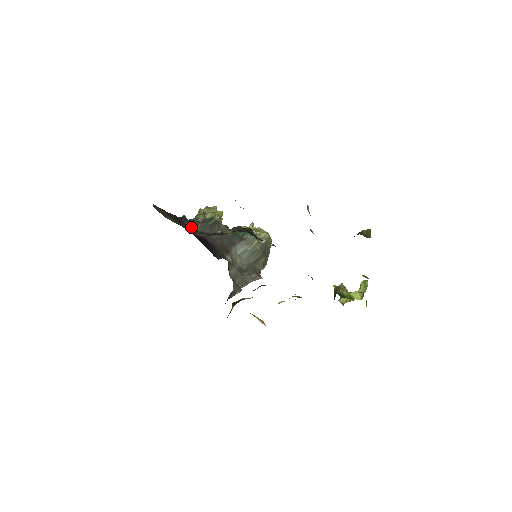
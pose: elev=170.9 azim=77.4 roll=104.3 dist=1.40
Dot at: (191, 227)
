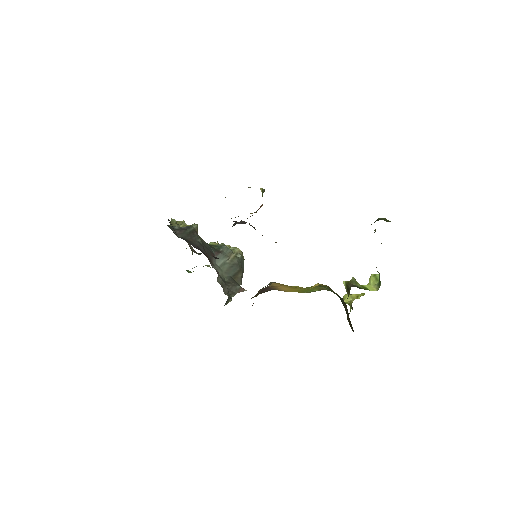
Dot at: occluded
